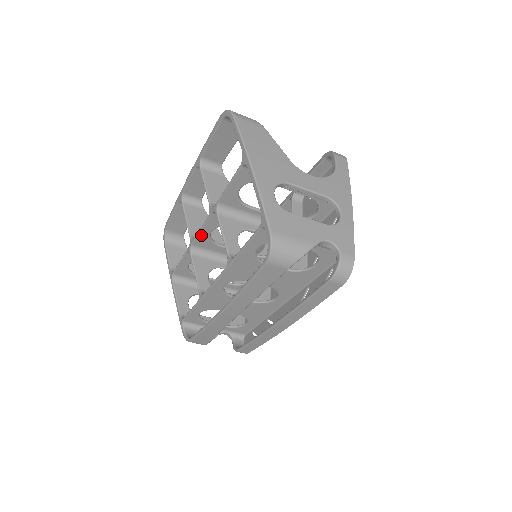
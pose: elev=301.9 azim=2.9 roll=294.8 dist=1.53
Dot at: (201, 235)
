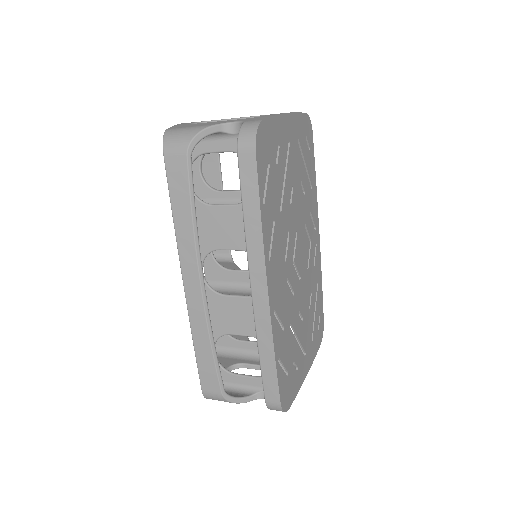
Dot at: (206, 260)
